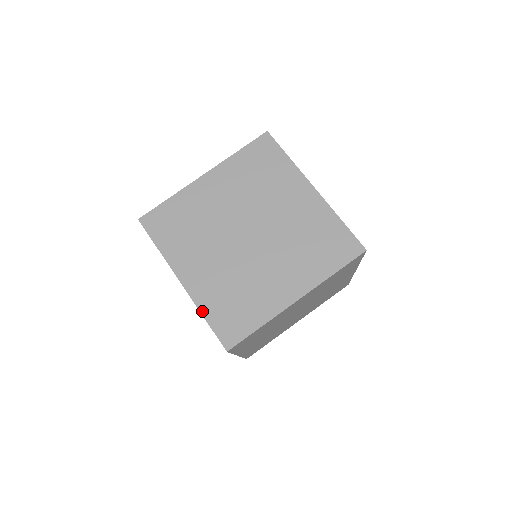
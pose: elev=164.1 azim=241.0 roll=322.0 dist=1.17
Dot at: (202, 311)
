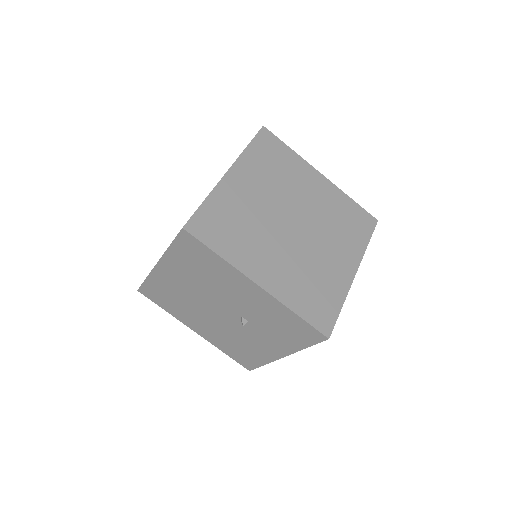
Dot at: (291, 308)
